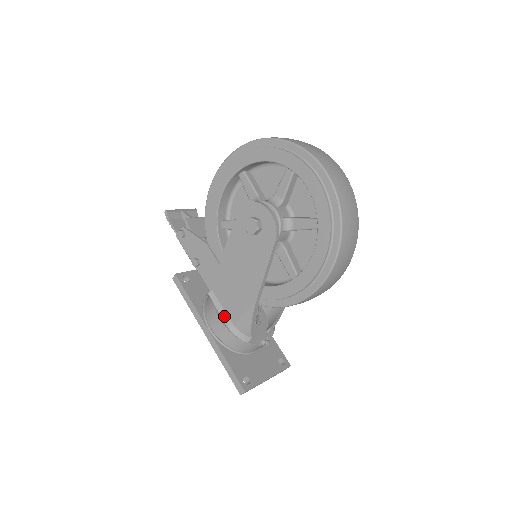
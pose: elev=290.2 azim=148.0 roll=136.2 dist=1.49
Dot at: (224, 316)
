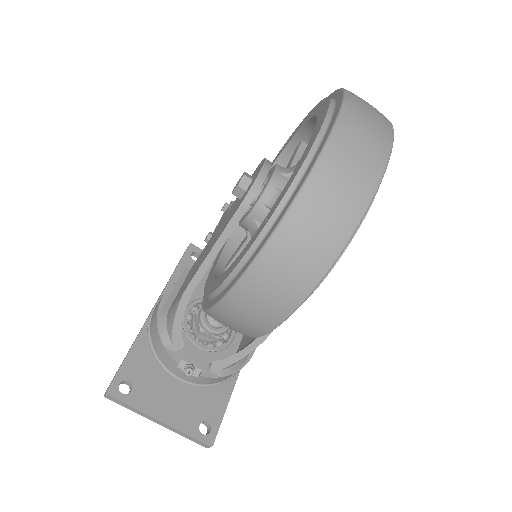
Dot at: (171, 298)
